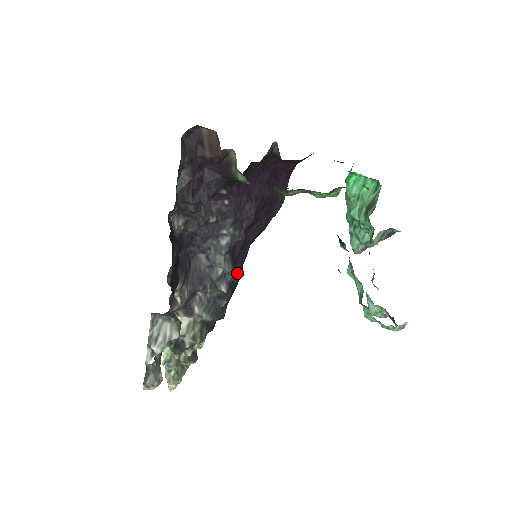
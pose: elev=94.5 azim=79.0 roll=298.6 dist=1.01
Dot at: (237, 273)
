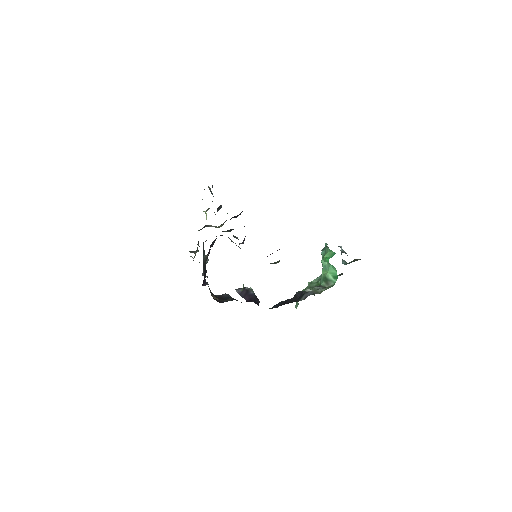
Dot at: occluded
